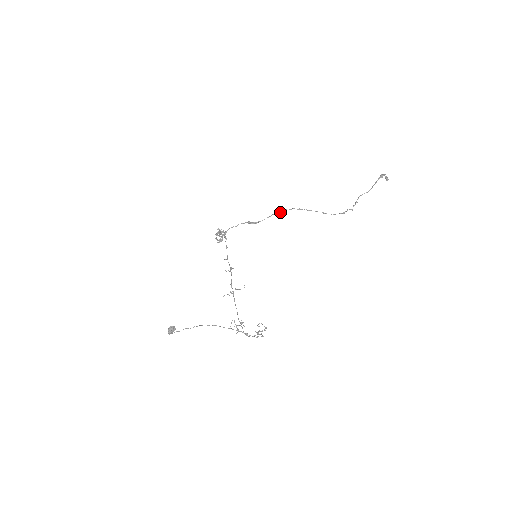
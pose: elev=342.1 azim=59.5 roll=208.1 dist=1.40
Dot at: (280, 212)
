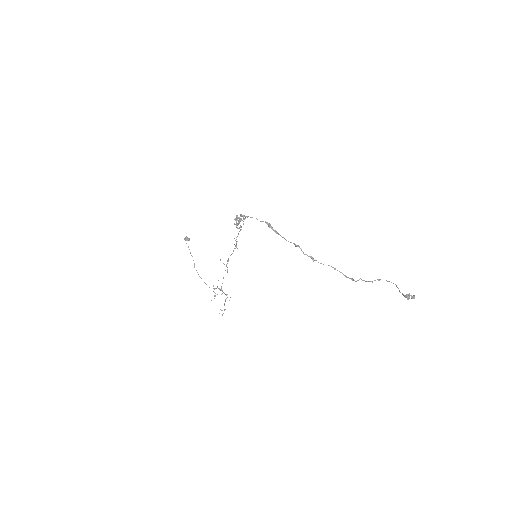
Dot at: (295, 246)
